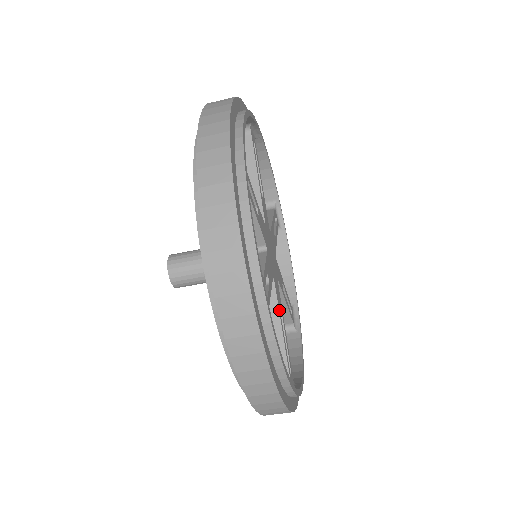
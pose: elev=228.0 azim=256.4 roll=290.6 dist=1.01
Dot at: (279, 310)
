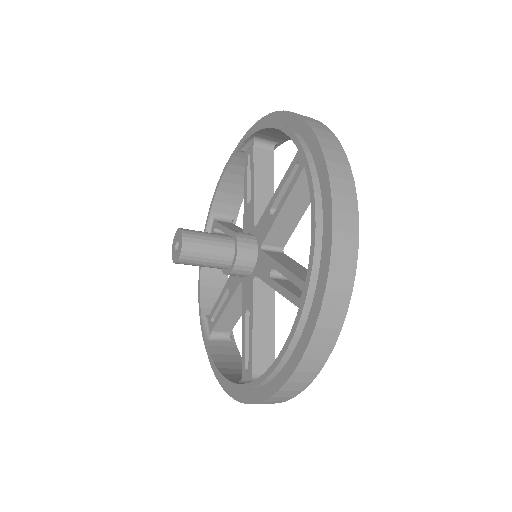
Dot at: (274, 309)
